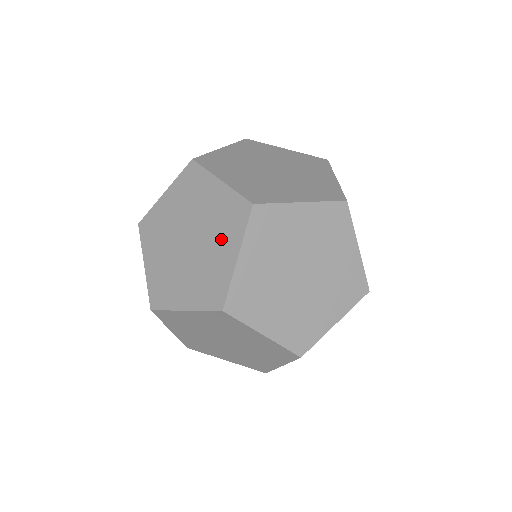
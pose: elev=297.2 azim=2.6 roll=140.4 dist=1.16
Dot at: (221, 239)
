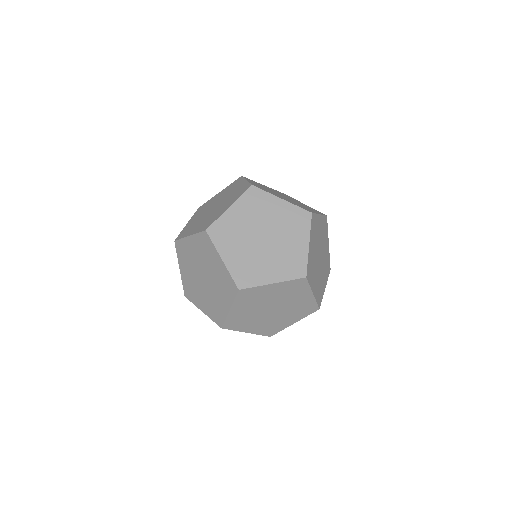
Dot at: occluded
